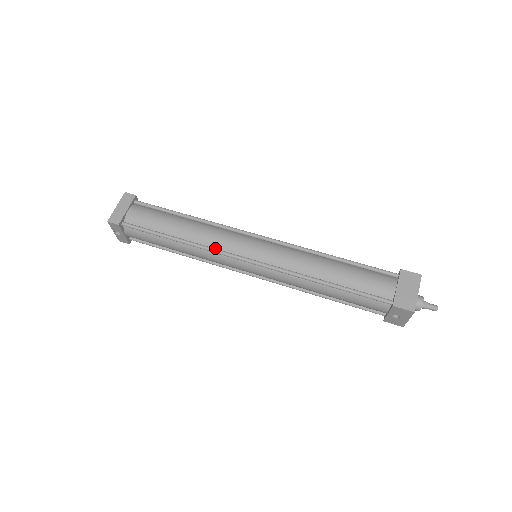
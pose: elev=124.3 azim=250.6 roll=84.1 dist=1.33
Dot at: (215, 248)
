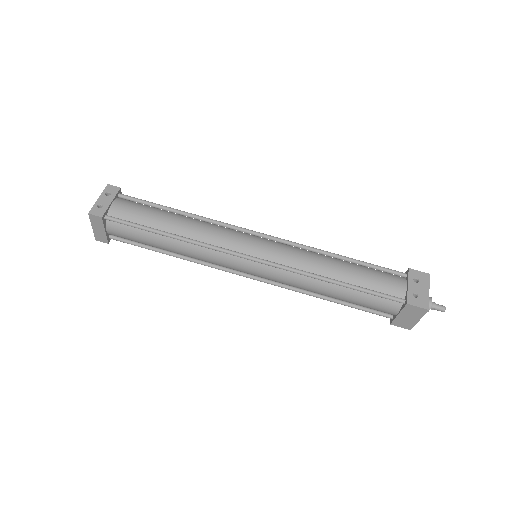
Dot at: (212, 263)
